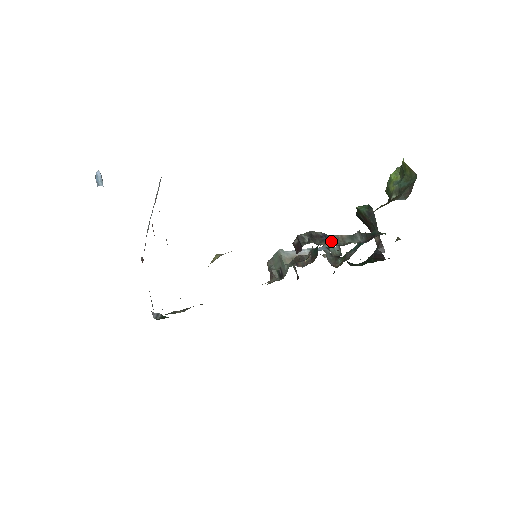
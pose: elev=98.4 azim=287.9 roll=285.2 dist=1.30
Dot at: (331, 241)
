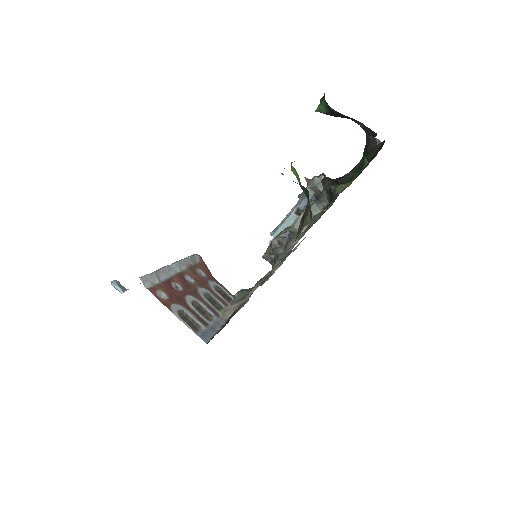
Dot at: (295, 234)
